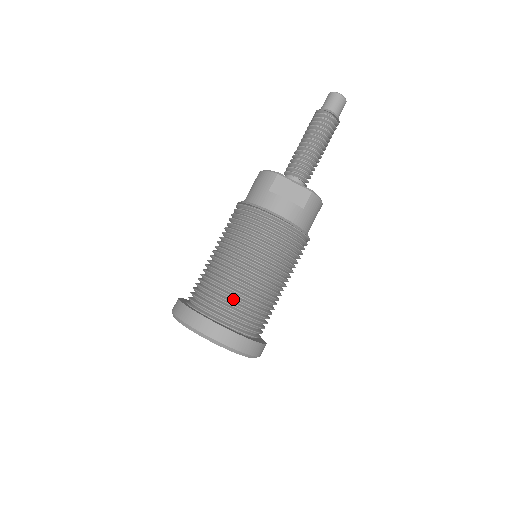
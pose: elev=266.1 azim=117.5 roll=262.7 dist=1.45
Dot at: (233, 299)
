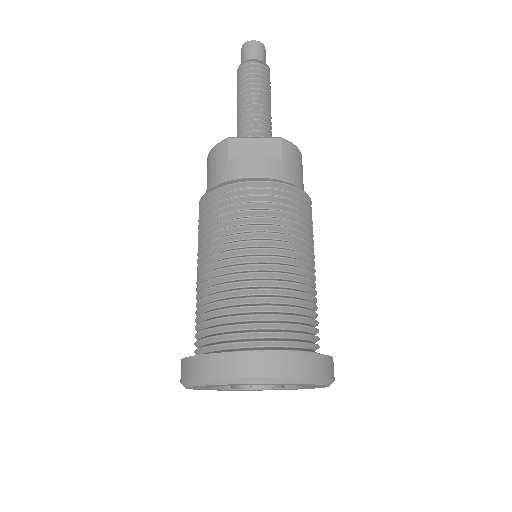
Dot at: (254, 310)
